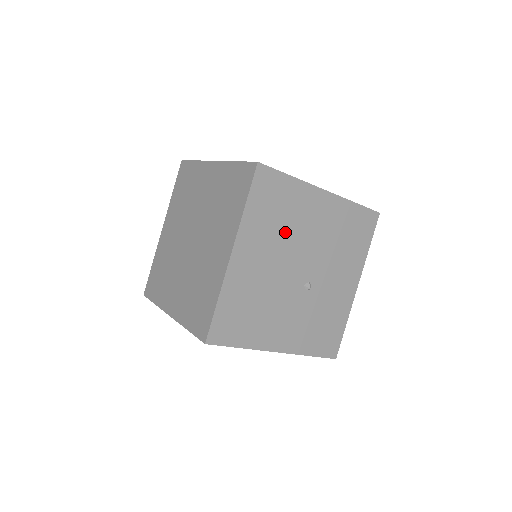
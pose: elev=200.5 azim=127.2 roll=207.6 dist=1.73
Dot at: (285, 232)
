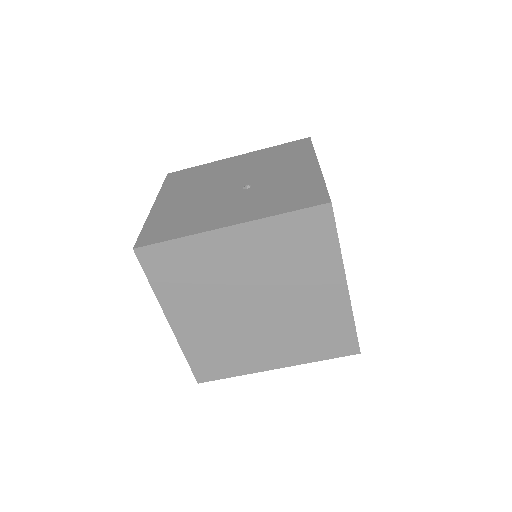
Dot at: (205, 181)
